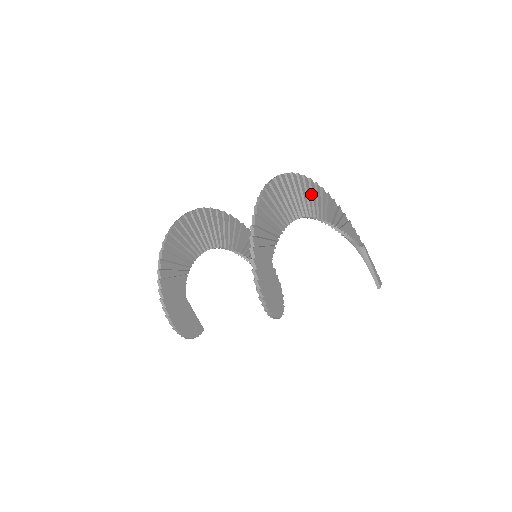
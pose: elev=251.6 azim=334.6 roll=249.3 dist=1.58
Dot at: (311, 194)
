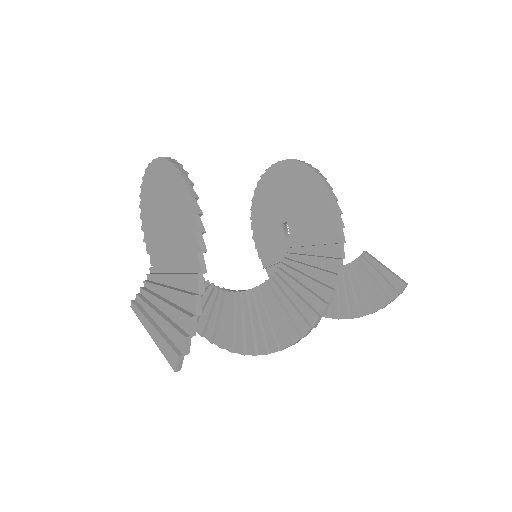
Dot at: occluded
